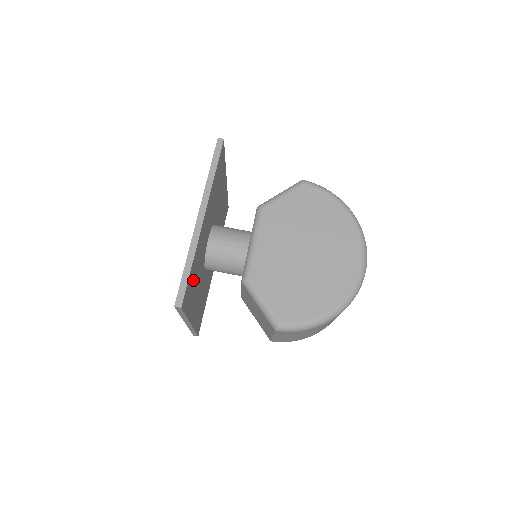
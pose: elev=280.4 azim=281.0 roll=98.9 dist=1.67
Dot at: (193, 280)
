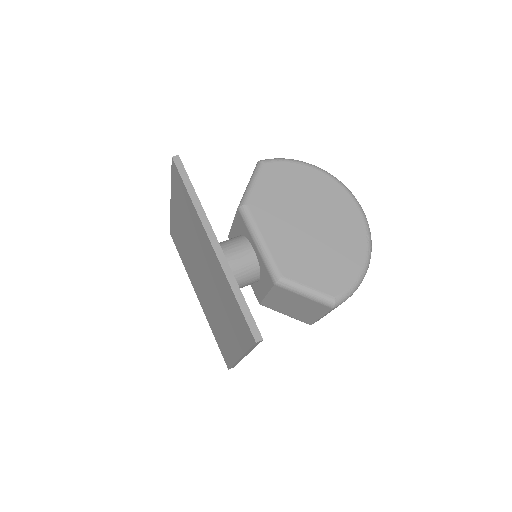
Dot at: occluded
